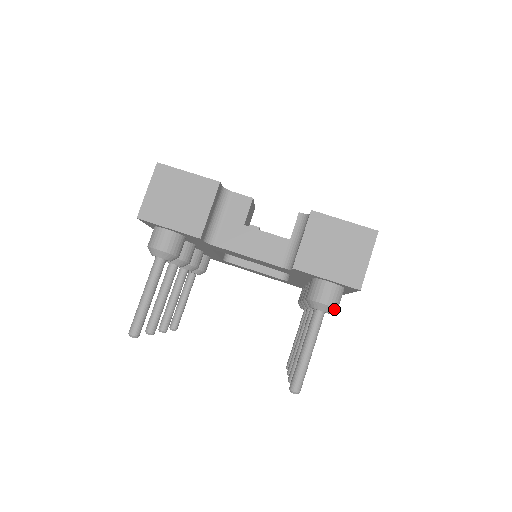
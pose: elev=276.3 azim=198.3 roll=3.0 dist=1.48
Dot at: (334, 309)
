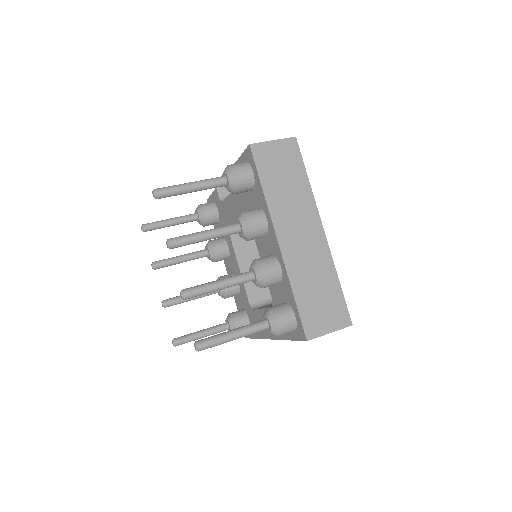
Dot at: (231, 169)
